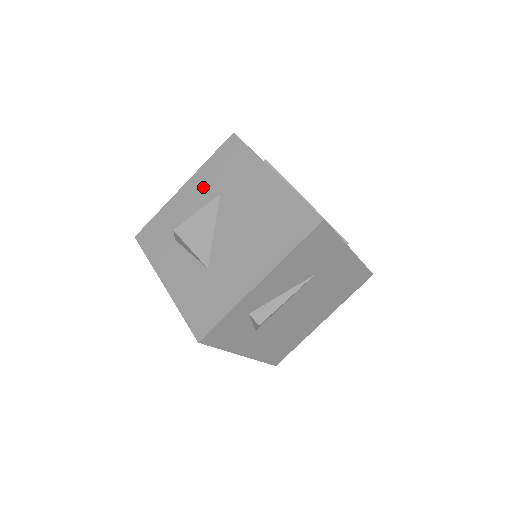
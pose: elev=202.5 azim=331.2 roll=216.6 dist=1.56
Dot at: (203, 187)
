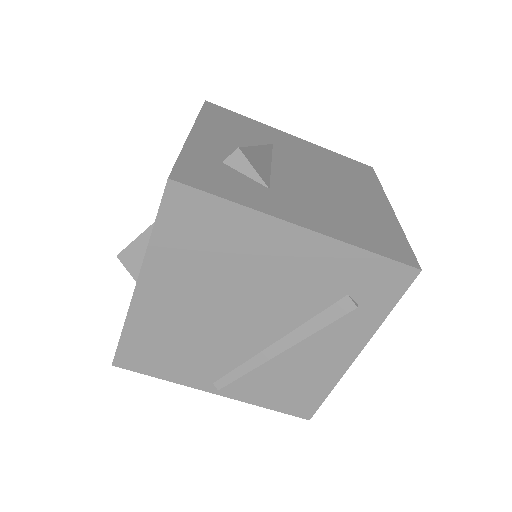
Dot at: occluded
